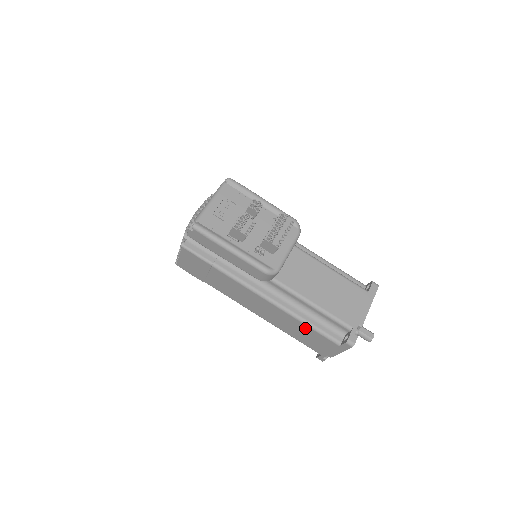
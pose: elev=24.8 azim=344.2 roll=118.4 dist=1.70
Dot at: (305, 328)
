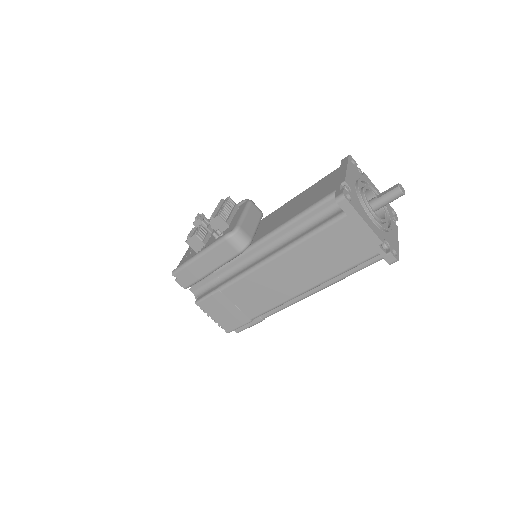
Dot at: (316, 243)
